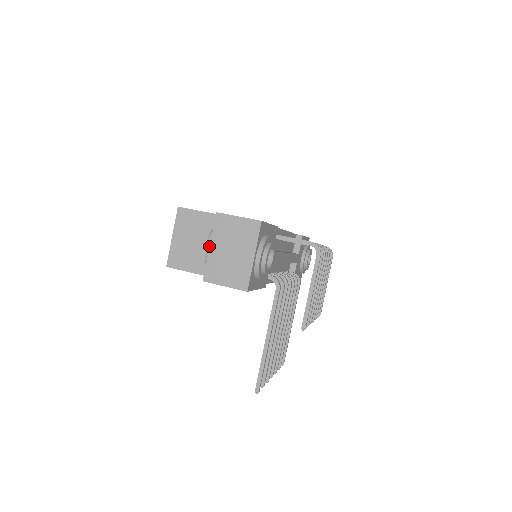
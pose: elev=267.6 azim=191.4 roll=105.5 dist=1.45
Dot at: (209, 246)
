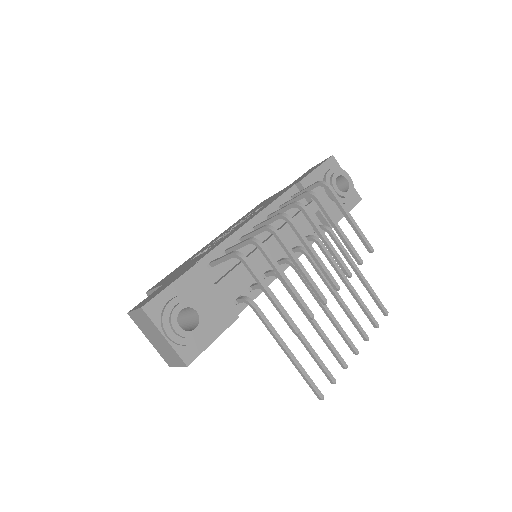
Dot at: (149, 339)
